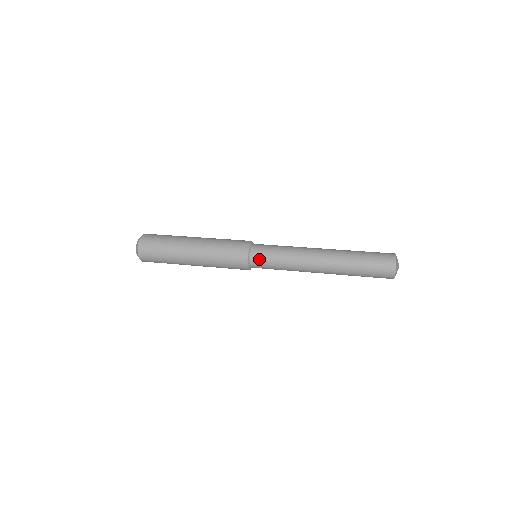
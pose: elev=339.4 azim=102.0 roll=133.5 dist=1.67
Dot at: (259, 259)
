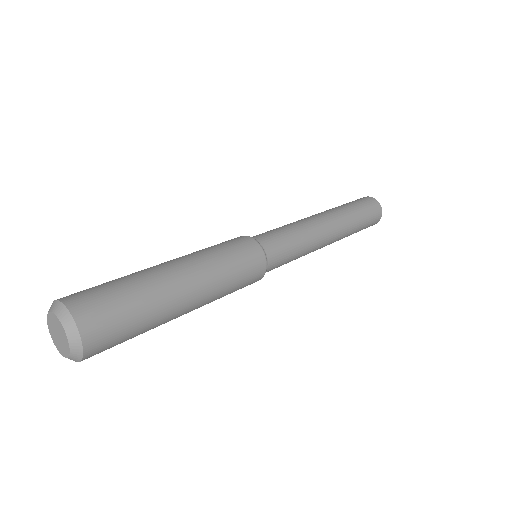
Dot at: (270, 241)
